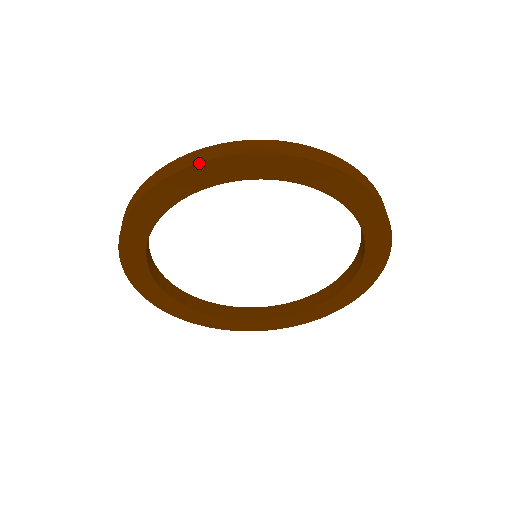
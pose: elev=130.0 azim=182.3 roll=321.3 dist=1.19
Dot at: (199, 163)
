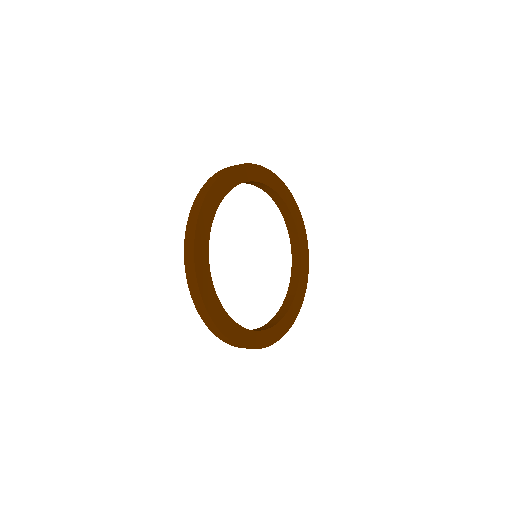
Dot at: (267, 169)
